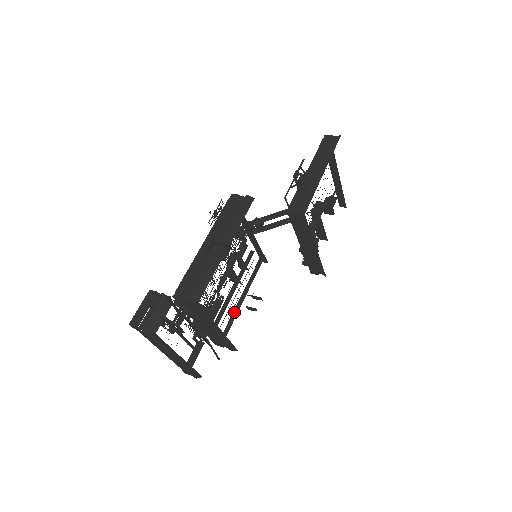
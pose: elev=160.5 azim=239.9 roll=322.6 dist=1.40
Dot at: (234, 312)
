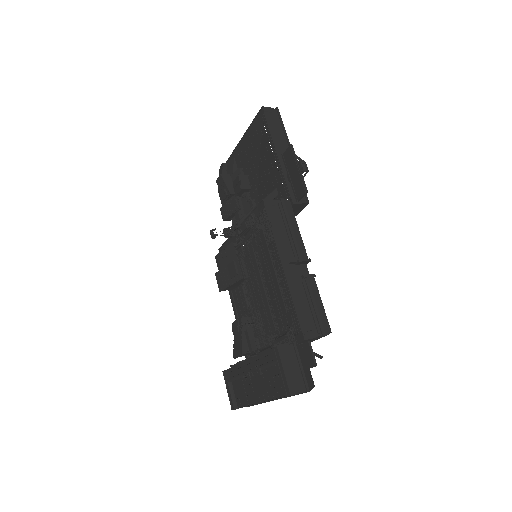
Dot at: occluded
